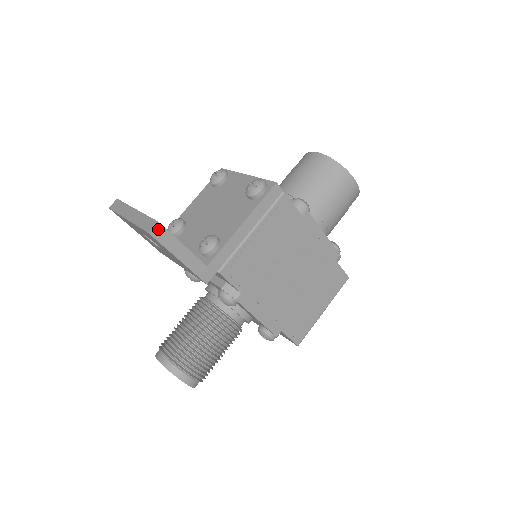
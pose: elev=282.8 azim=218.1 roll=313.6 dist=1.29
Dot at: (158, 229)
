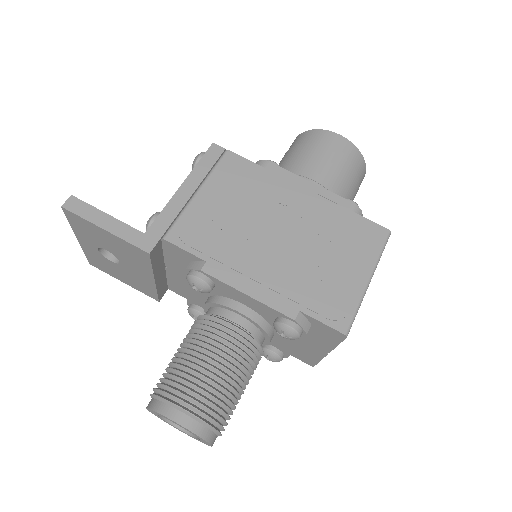
Dot at: (72, 202)
